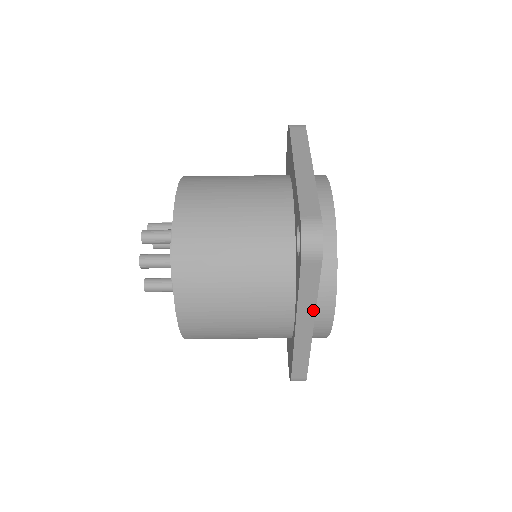
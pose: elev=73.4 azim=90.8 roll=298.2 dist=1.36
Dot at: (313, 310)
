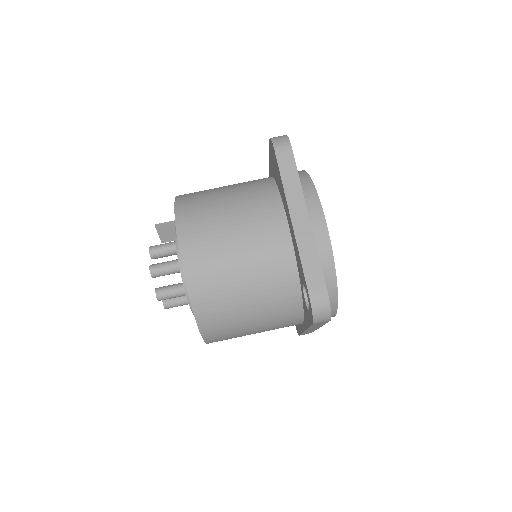
Dot at: (320, 326)
